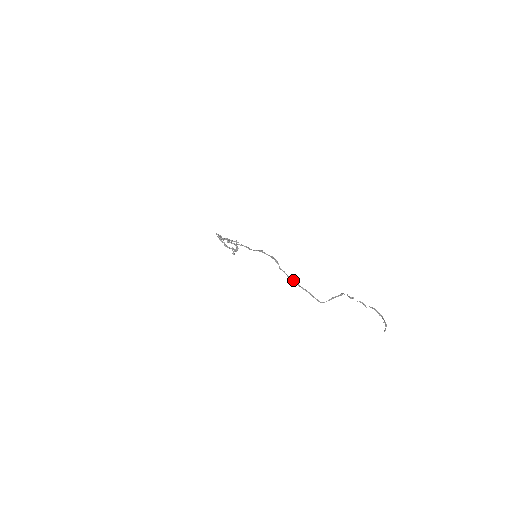
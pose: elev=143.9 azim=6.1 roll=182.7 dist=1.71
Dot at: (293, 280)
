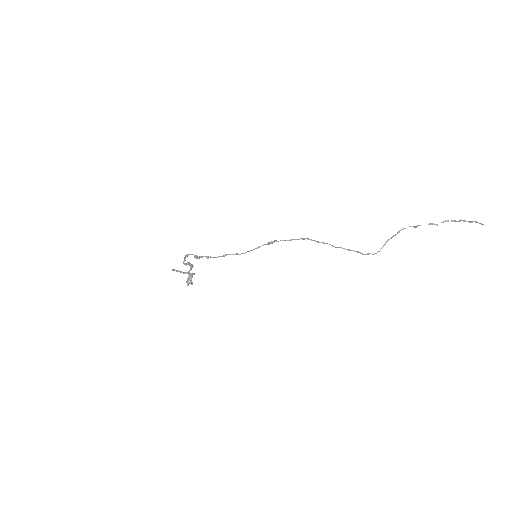
Dot at: (338, 247)
